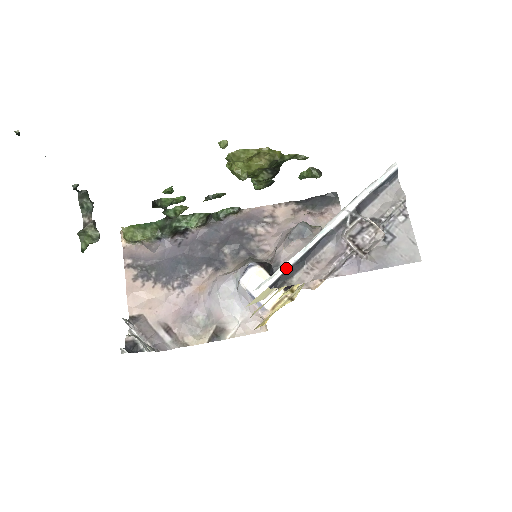
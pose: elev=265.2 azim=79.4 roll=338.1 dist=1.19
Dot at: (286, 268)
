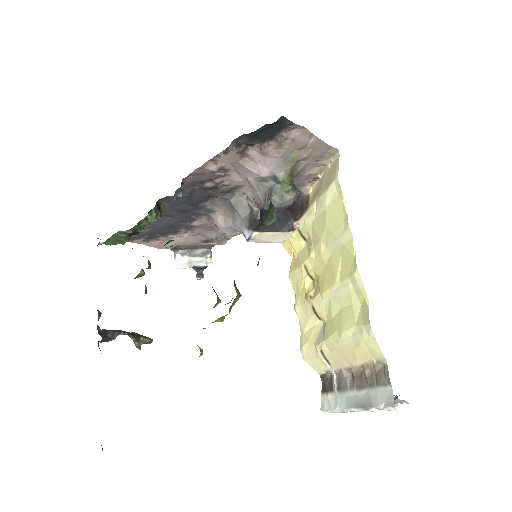
Dot at: (336, 411)
